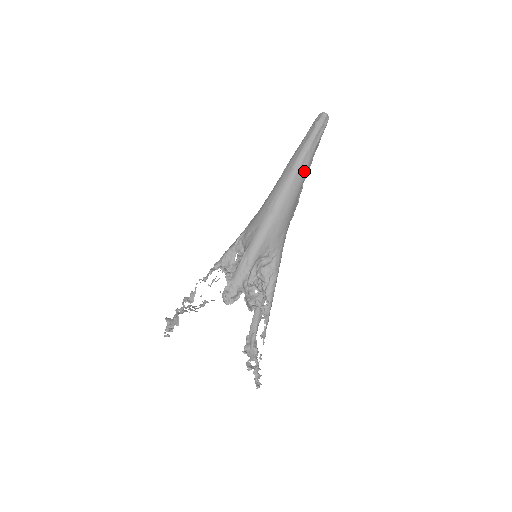
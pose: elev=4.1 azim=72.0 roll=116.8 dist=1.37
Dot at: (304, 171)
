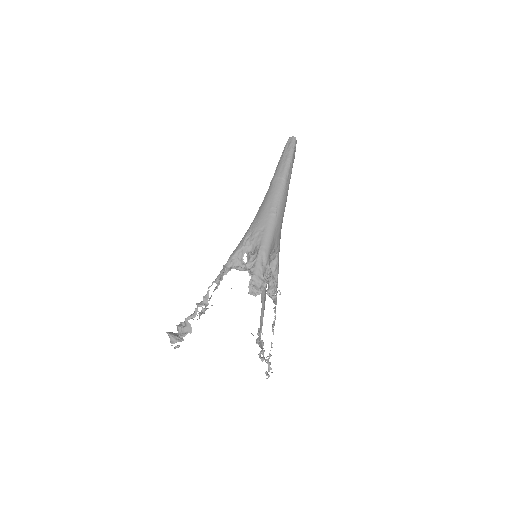
Dot at: (289, 181)
